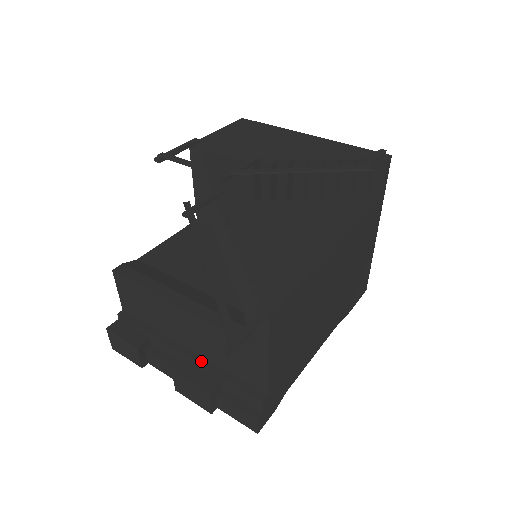
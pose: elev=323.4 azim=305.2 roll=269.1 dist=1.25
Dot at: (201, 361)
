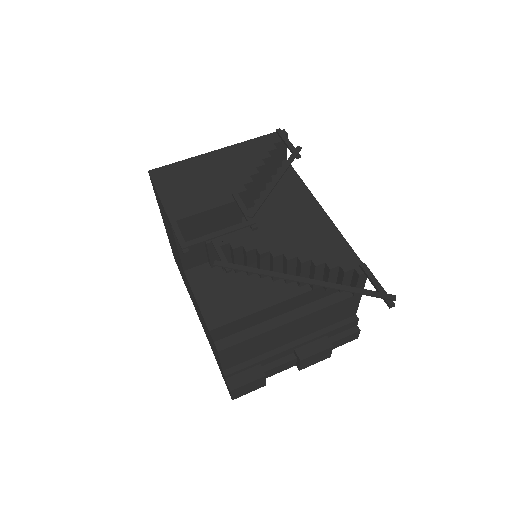
Dot at: (308, 338)
